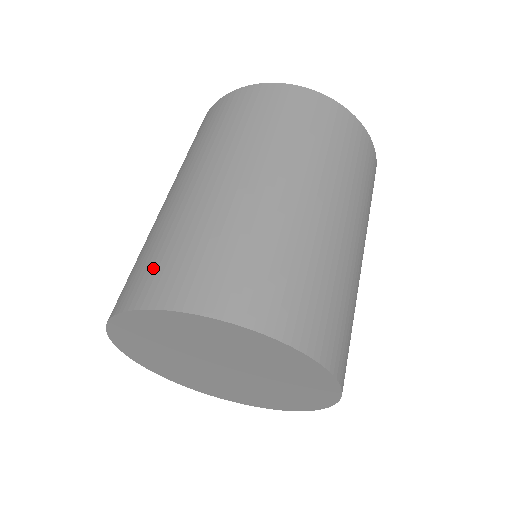
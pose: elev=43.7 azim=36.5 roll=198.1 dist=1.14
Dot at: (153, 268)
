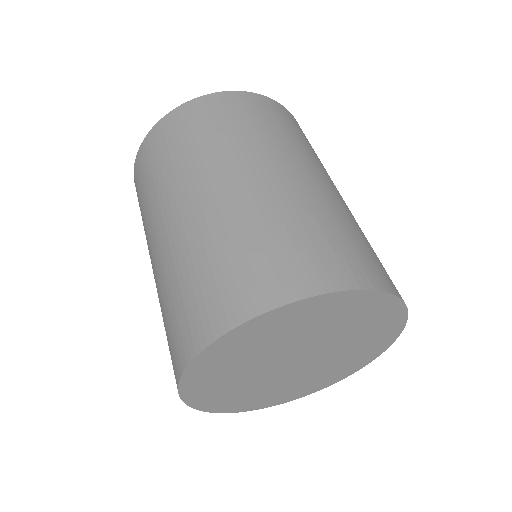
Dot at: (211, 292)
